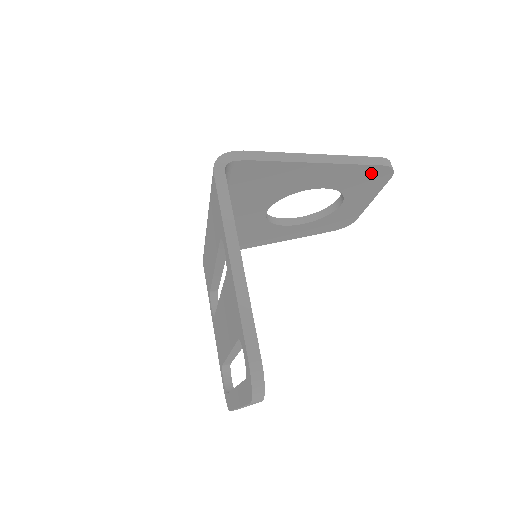
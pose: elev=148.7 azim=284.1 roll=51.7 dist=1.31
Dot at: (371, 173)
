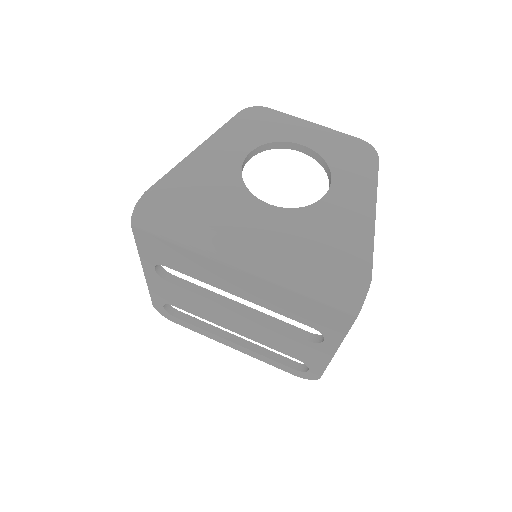
Dot at: occluded
